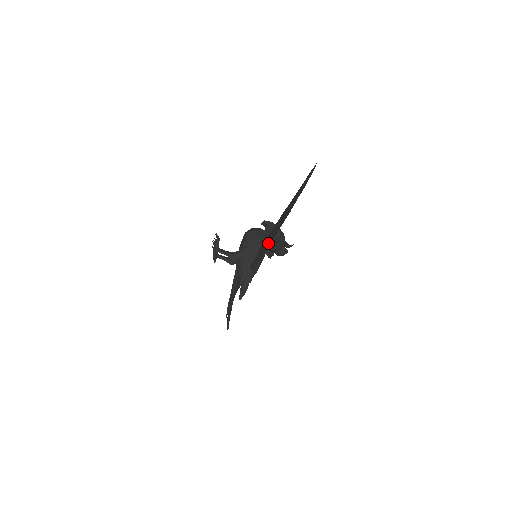
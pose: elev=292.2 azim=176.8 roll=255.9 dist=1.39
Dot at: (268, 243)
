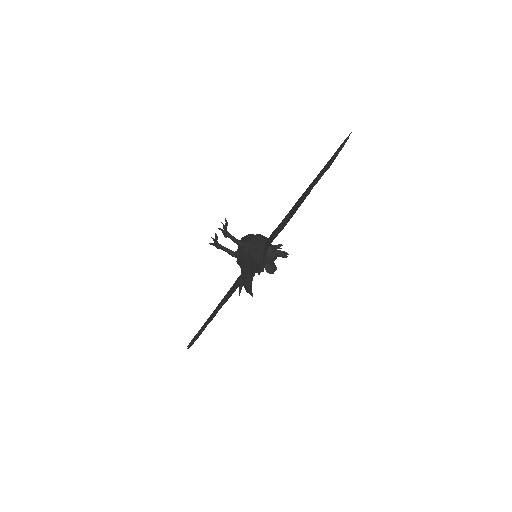
Dot at: (297, 207)
